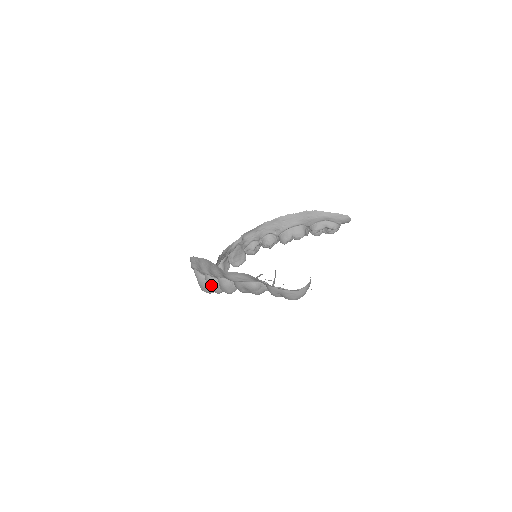
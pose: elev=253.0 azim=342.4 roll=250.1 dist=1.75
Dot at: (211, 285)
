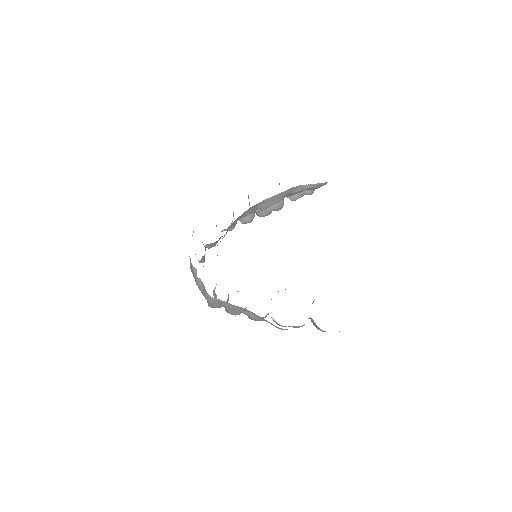
Dot at: occluded
